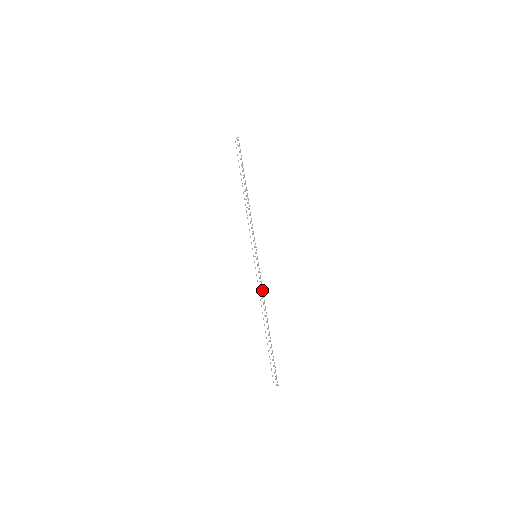
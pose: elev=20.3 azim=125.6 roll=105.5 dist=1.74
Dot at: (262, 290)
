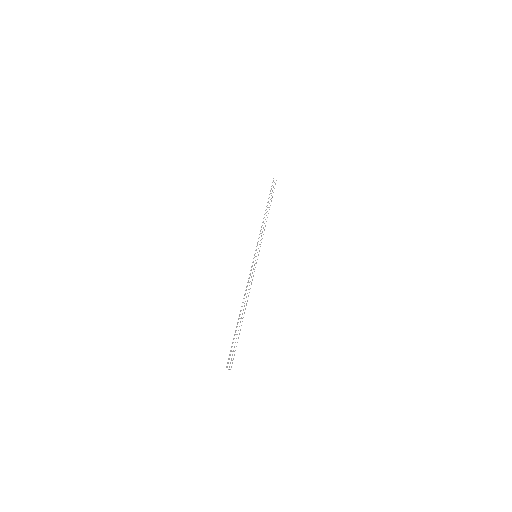
Dot at: occluded
